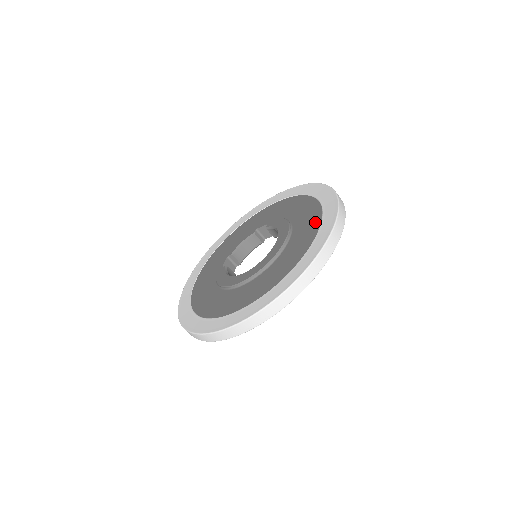
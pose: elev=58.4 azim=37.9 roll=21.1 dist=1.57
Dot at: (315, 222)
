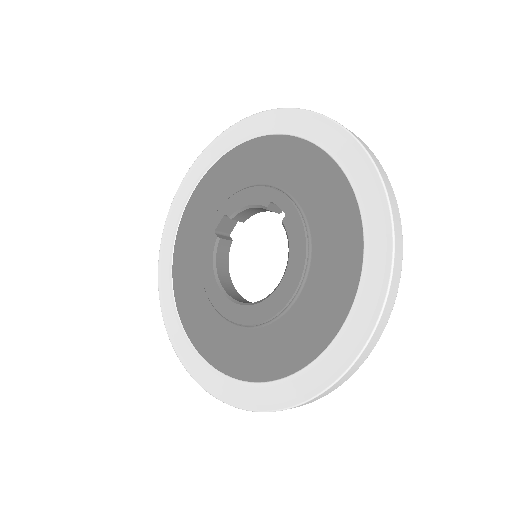
Dot at: (329, 324)
